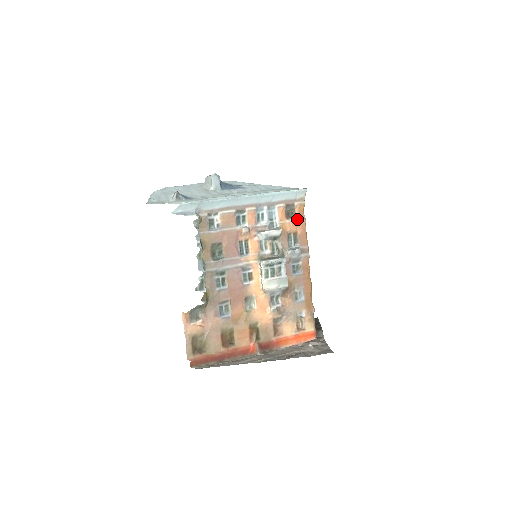
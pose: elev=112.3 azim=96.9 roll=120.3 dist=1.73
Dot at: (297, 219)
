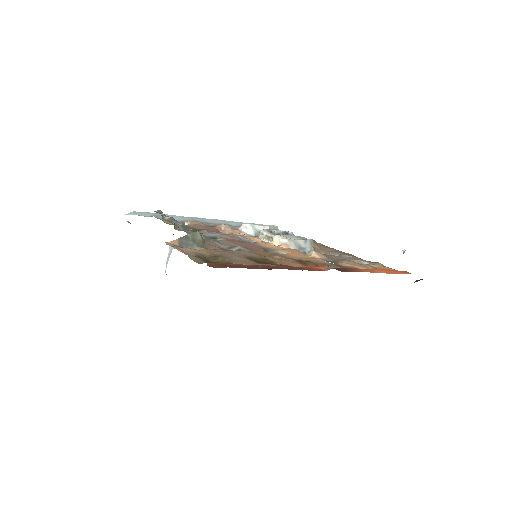
Dot at: occluded
